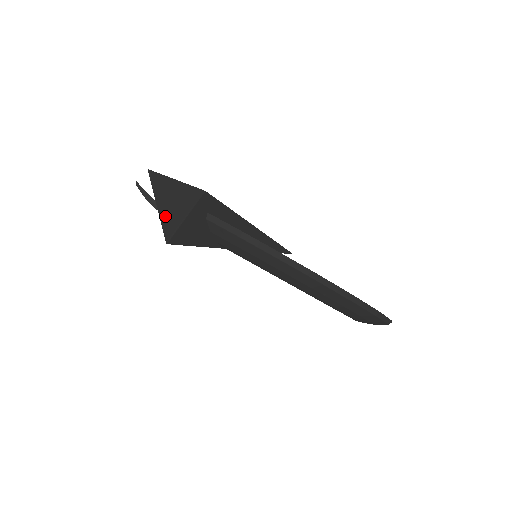
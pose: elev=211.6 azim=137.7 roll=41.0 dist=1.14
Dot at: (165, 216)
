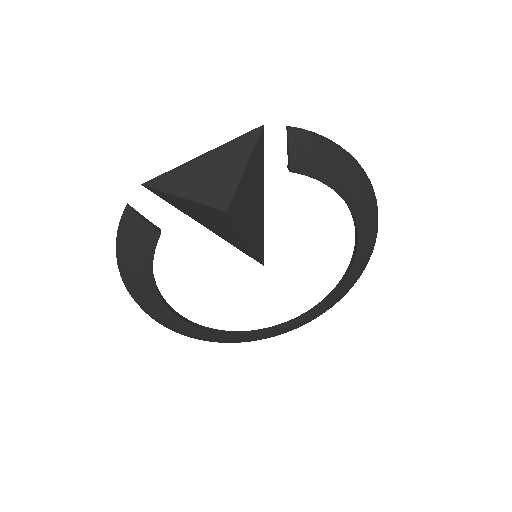
Dot at: (208, 191)
